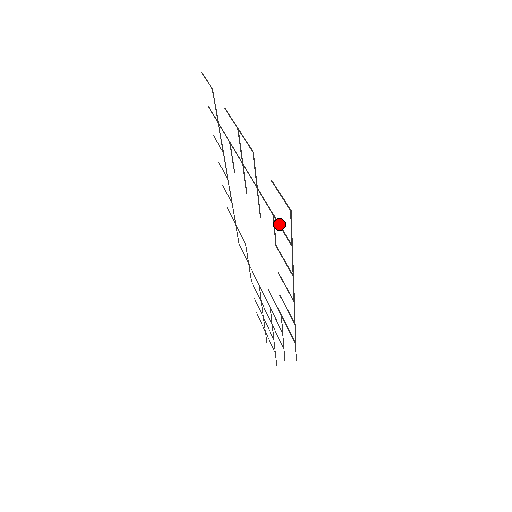
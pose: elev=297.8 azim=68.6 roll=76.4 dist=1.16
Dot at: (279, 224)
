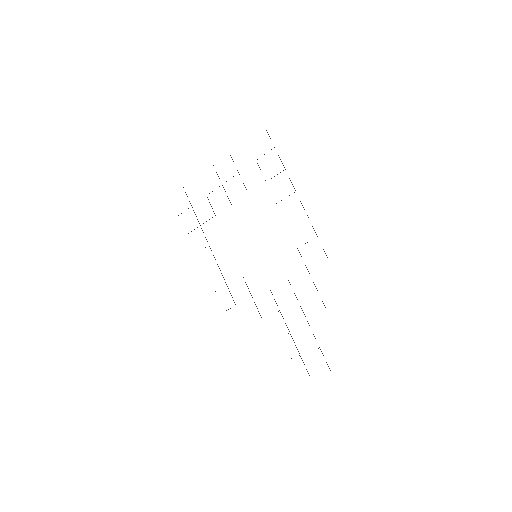
Dot at: occluded
